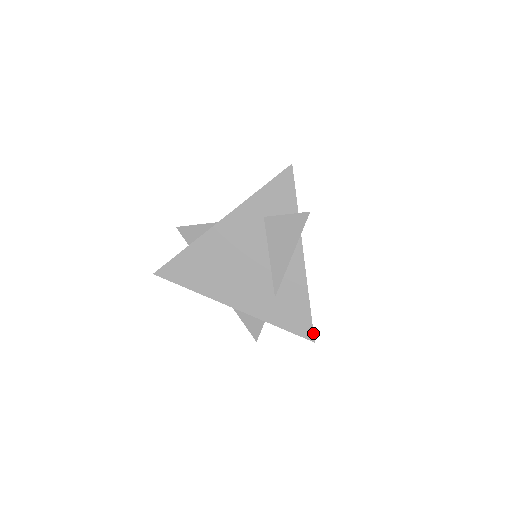
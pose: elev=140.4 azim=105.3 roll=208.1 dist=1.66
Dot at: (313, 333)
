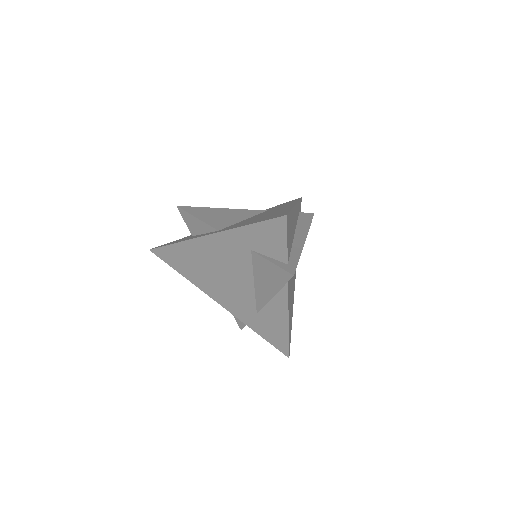
Dot at: (289, 352)
